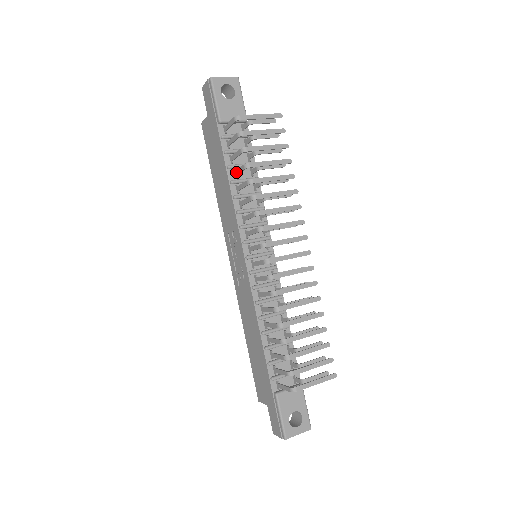
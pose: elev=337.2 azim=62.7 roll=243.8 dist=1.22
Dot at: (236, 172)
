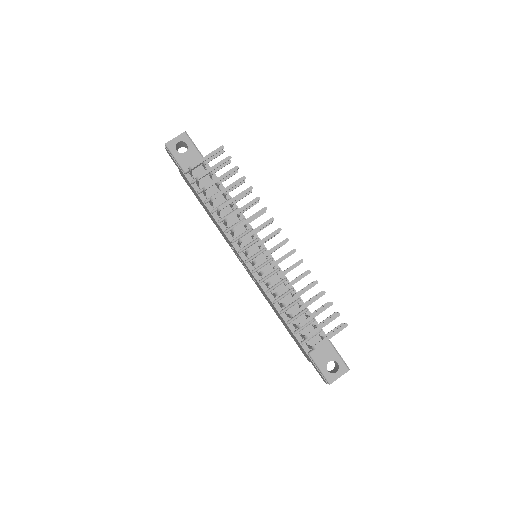
Dot at: (211, 204)
